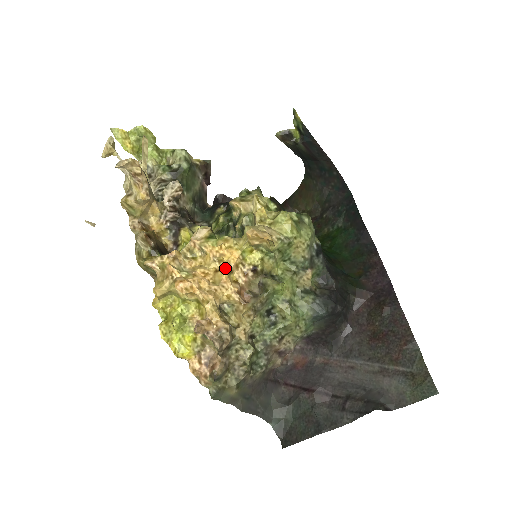
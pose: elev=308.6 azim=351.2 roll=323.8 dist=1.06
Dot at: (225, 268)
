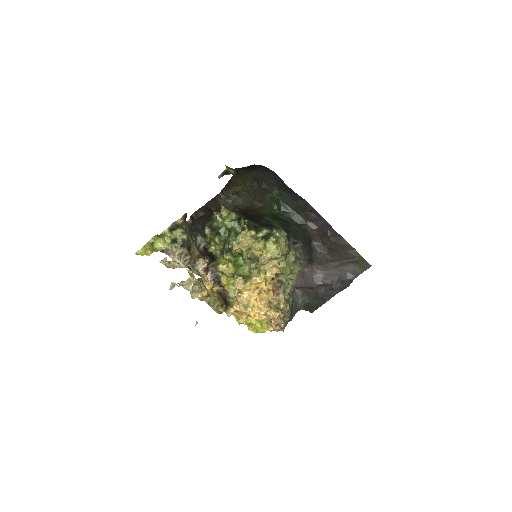
Dot at: (263, 291)
